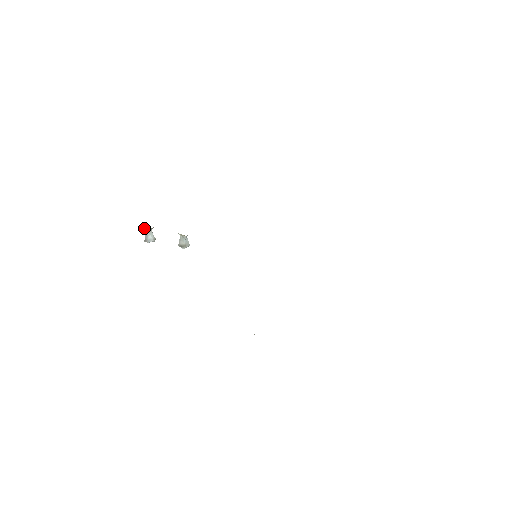
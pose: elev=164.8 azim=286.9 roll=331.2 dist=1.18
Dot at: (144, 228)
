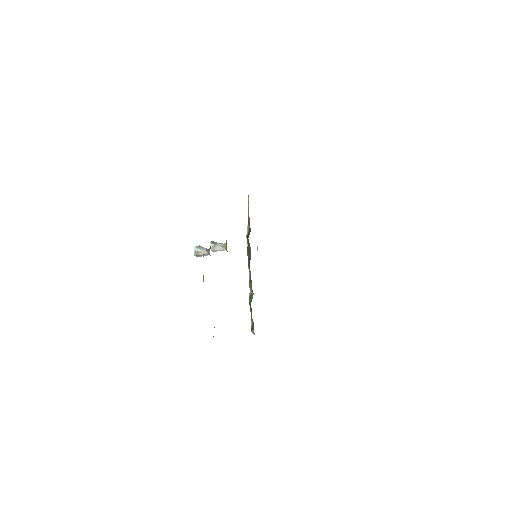
Dot at: occluded
